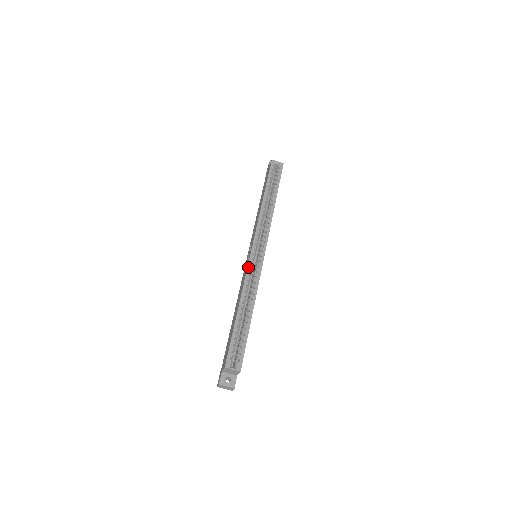
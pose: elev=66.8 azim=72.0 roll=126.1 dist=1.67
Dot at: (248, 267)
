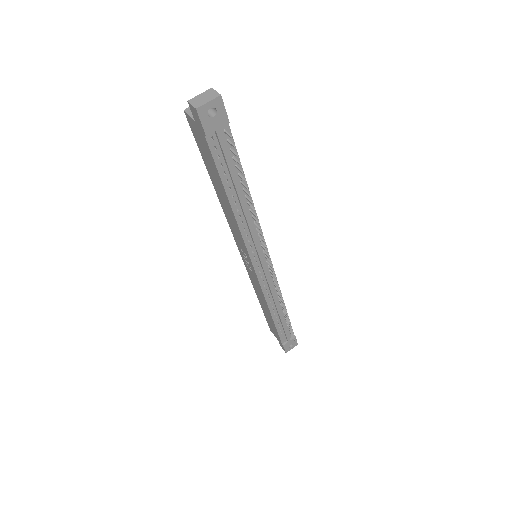
Dot at: (233, 233)
